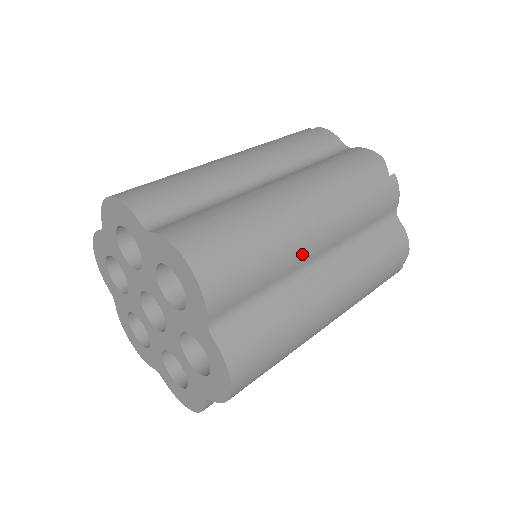
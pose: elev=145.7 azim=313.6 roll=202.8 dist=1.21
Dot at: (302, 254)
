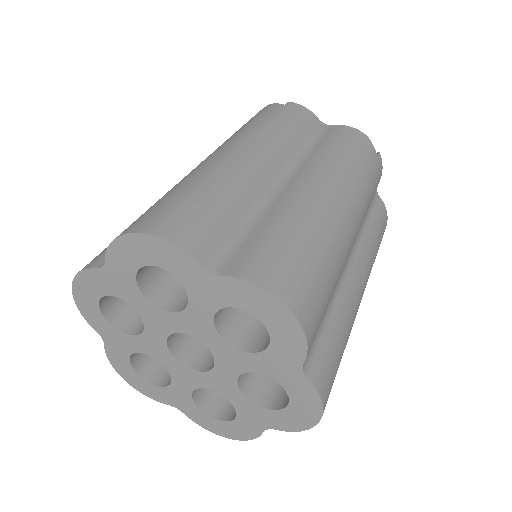
Dot at: (346, 259)
